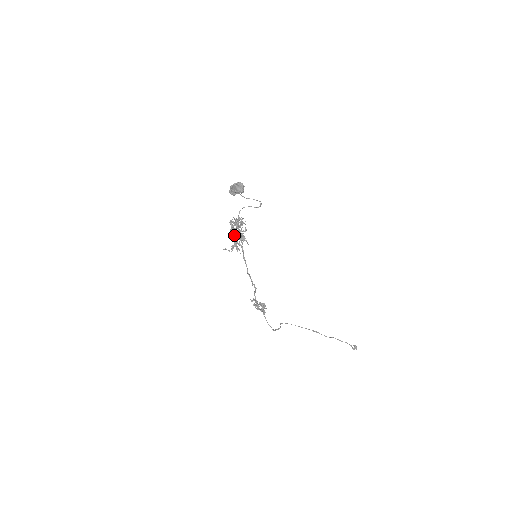
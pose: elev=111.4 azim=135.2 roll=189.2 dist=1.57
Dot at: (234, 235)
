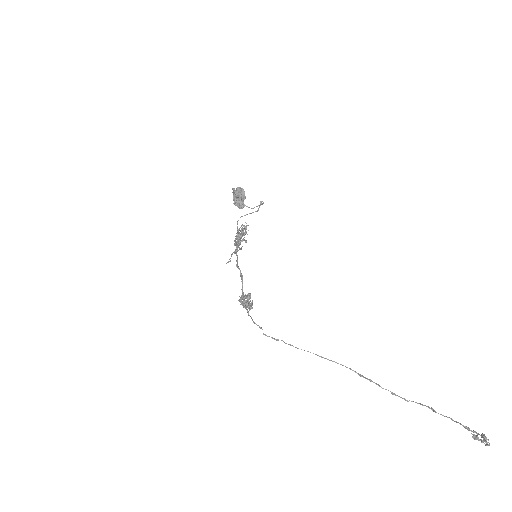
Dot at: occluded
